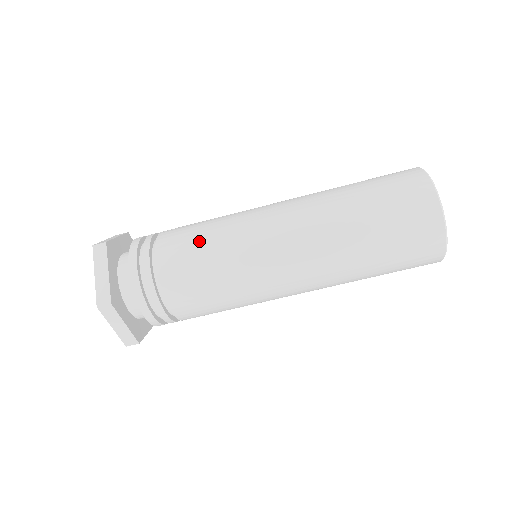
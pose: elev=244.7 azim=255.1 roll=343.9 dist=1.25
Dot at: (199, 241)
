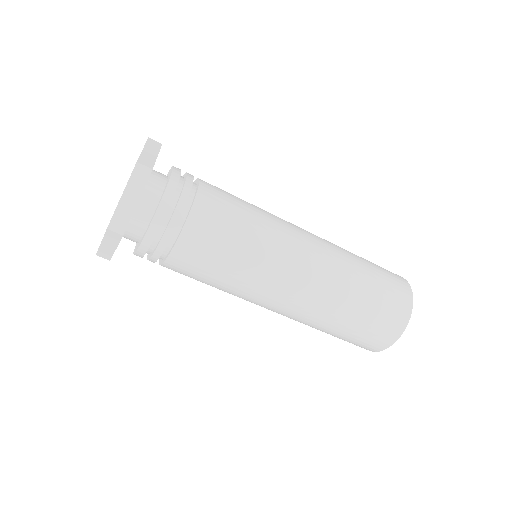
Dot at: (233, 231)
